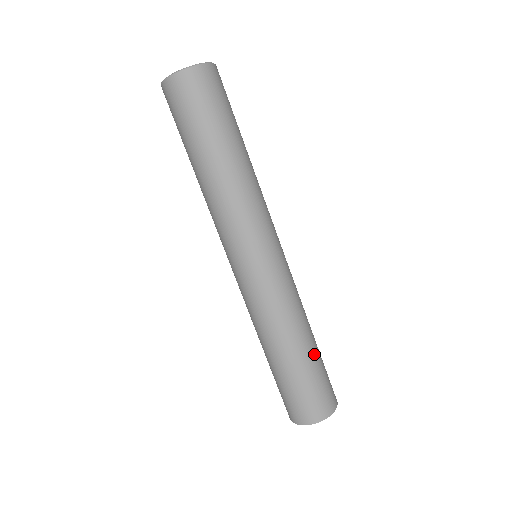
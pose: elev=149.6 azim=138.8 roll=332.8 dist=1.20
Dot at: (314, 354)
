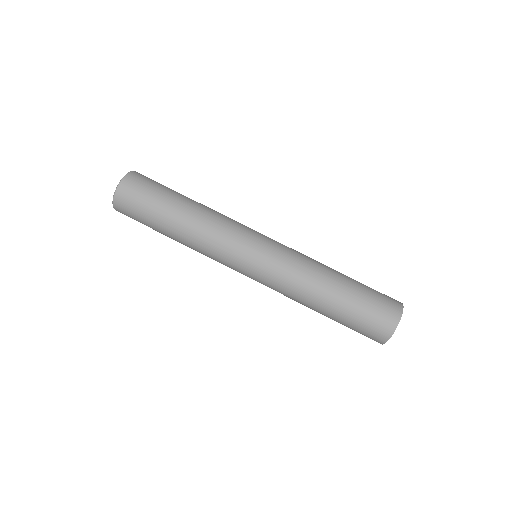
Dot at: occluded
